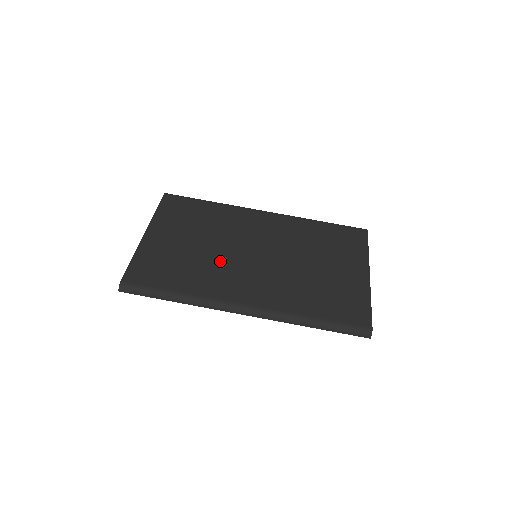
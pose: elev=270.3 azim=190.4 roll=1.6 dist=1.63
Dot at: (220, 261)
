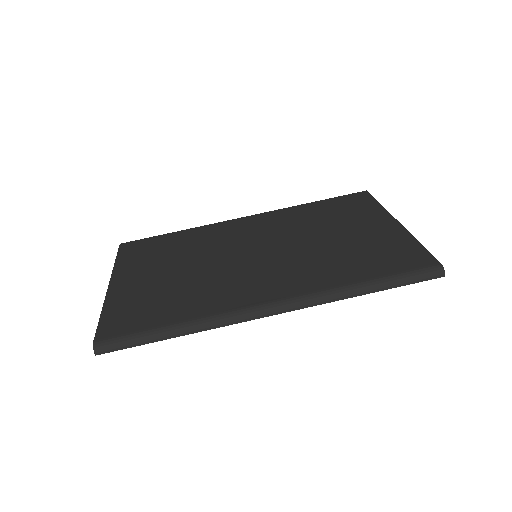
Dot at: (215, 274)
